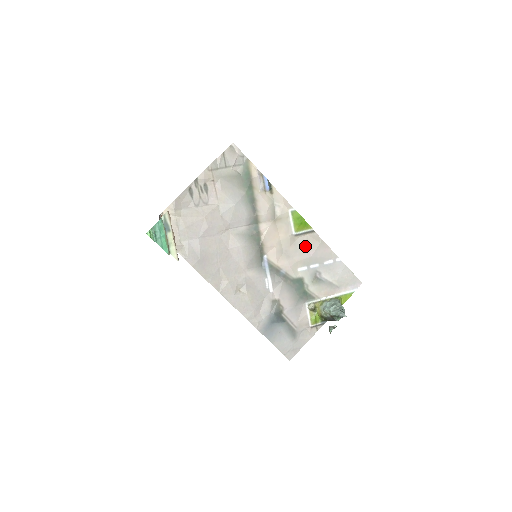
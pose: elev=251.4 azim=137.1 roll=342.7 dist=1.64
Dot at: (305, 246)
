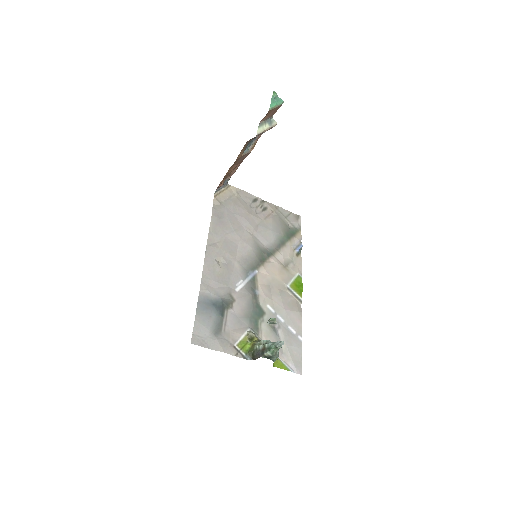
Dot at: (287, 301)
